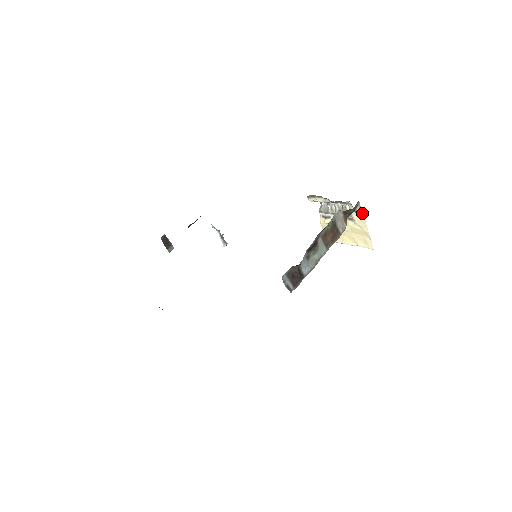
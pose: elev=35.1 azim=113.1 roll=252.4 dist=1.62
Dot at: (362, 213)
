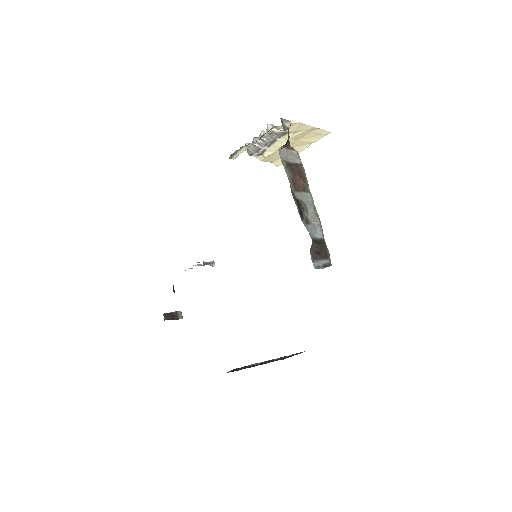
Dot at: (292, 121)
